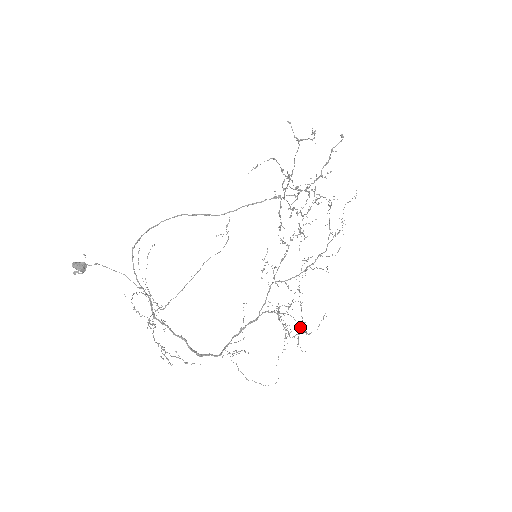
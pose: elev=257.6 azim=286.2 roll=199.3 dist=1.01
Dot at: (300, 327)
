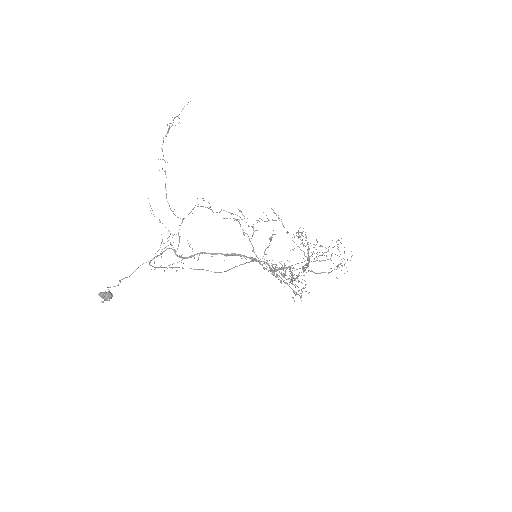
Dot at: (331, 255)
